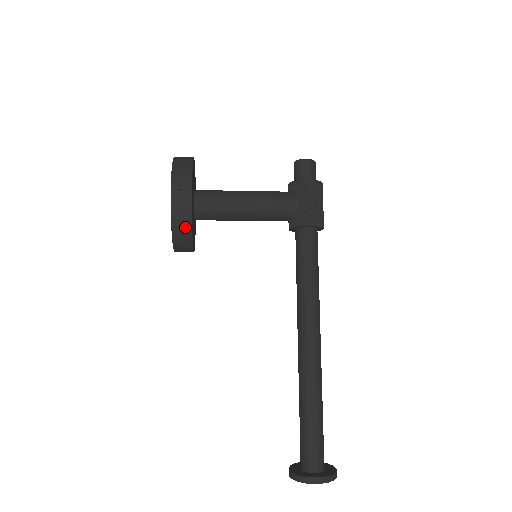
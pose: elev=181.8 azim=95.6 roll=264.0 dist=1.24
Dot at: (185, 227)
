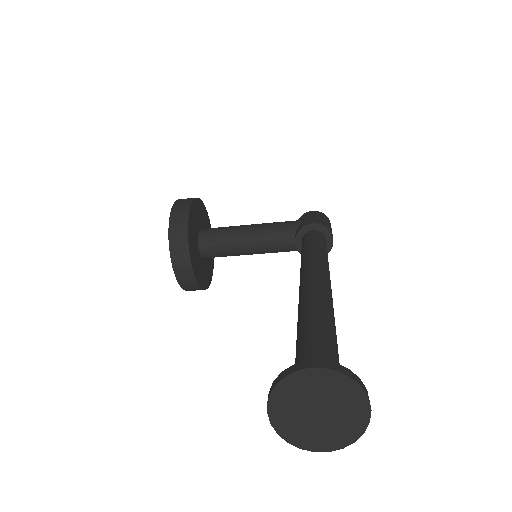
Dot at: (182, 218)
